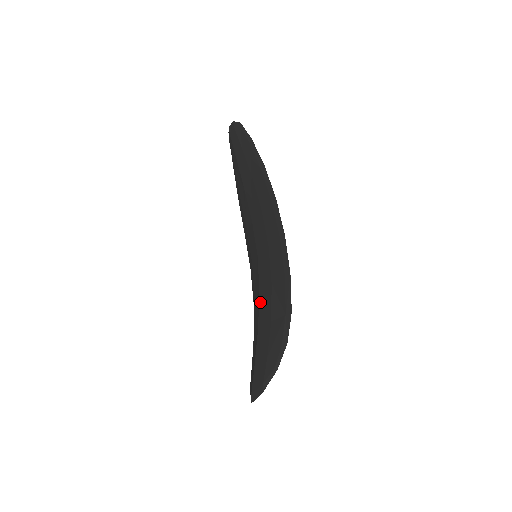
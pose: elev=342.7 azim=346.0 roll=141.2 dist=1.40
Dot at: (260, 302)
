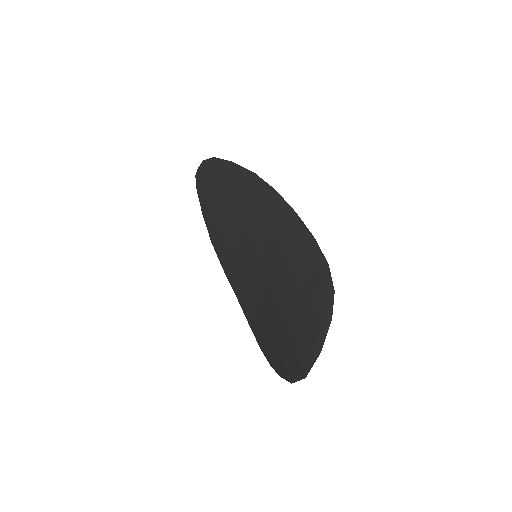
Dot at: (276, 289)
